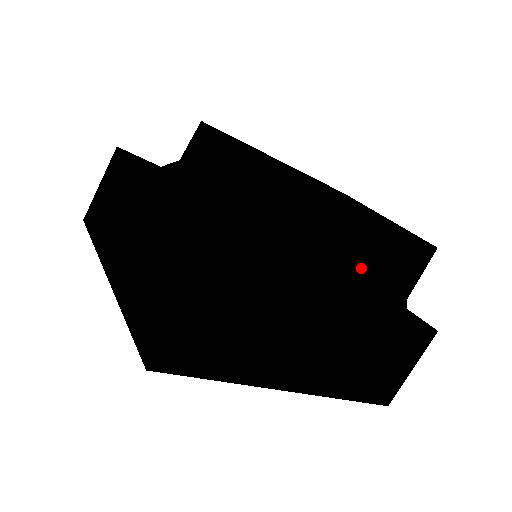
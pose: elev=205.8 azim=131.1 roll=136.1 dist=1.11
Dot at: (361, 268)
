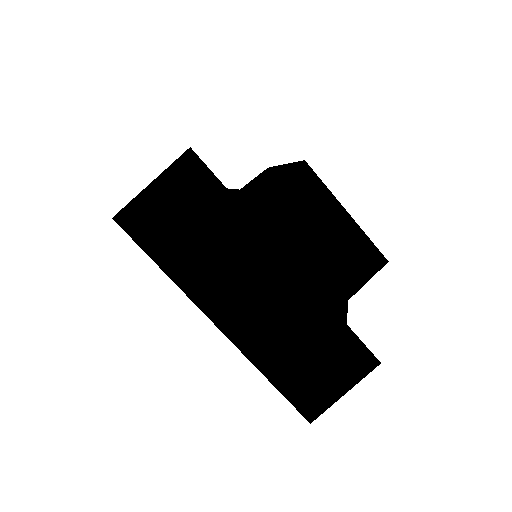
Dot at: (307, 237)
